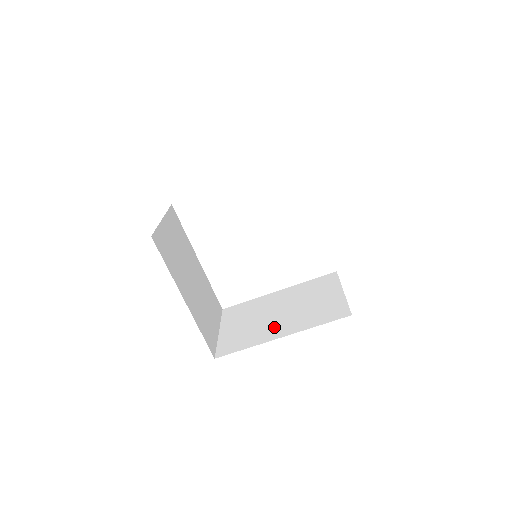
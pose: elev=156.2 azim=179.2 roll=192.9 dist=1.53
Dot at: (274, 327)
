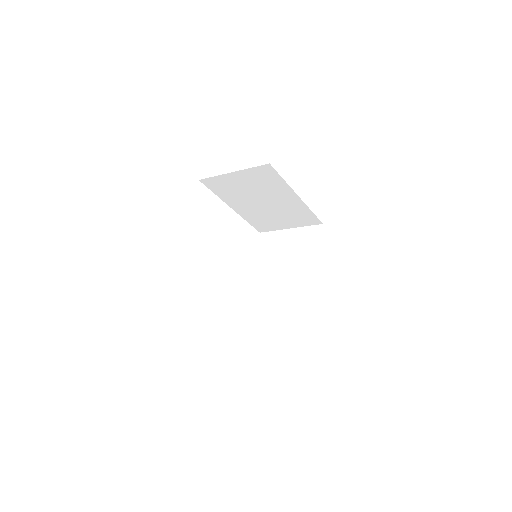
Dot at: (302, 281)
